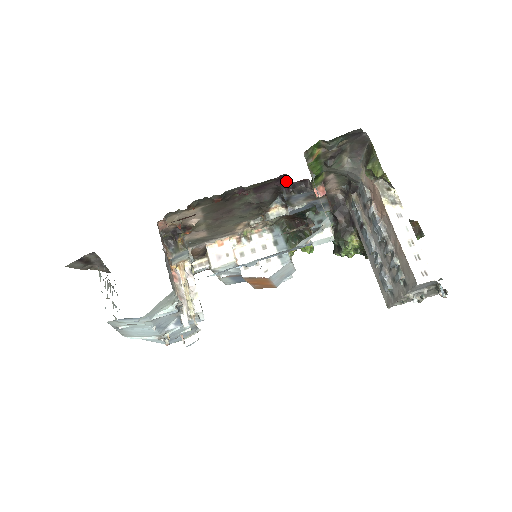
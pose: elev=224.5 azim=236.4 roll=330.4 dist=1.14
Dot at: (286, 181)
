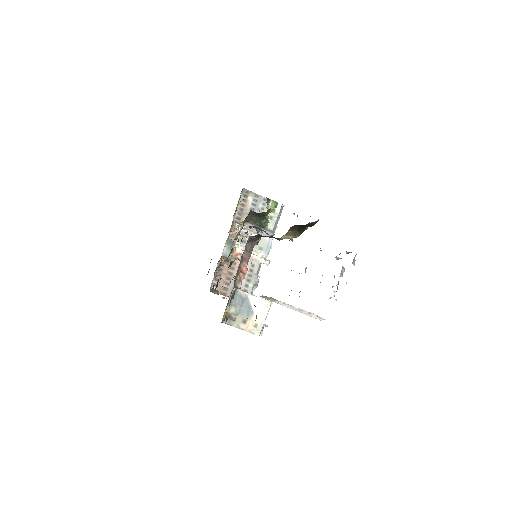
Dot at: occluded
